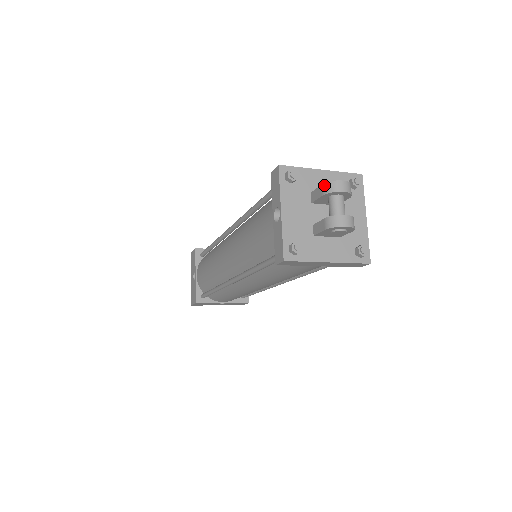
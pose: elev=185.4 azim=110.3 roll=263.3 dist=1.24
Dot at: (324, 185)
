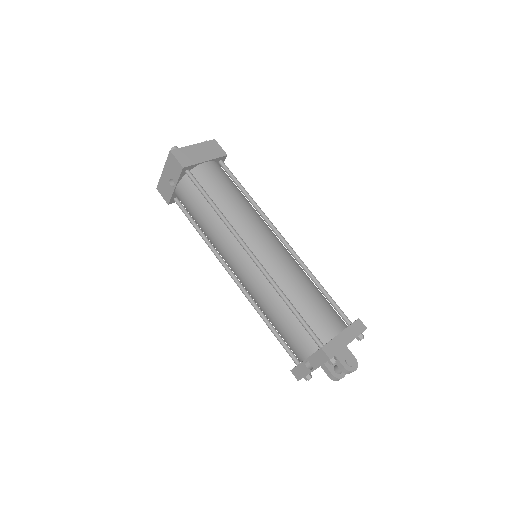
Dot at: (345, 370)
